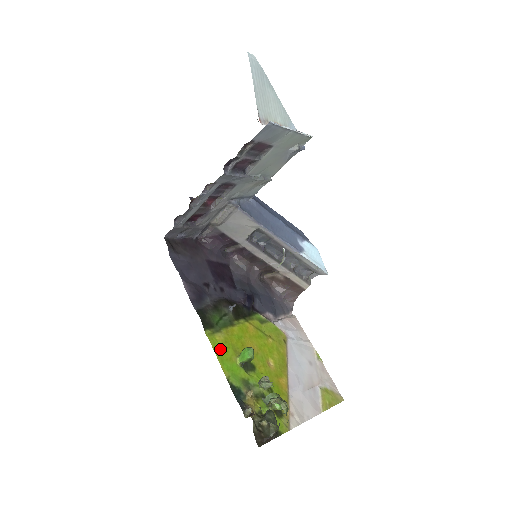
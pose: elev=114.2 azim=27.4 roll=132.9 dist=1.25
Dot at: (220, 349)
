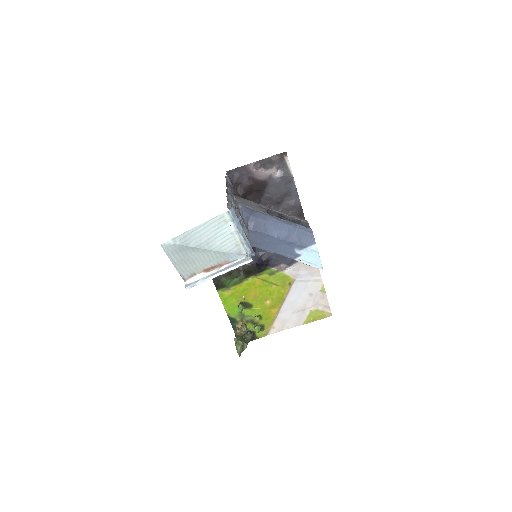
Dot at: (226, 300)
